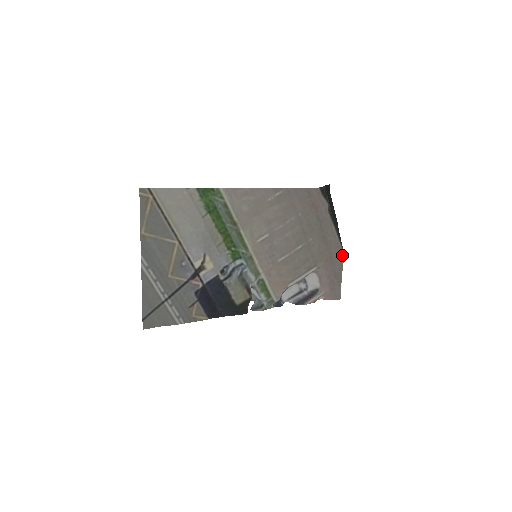
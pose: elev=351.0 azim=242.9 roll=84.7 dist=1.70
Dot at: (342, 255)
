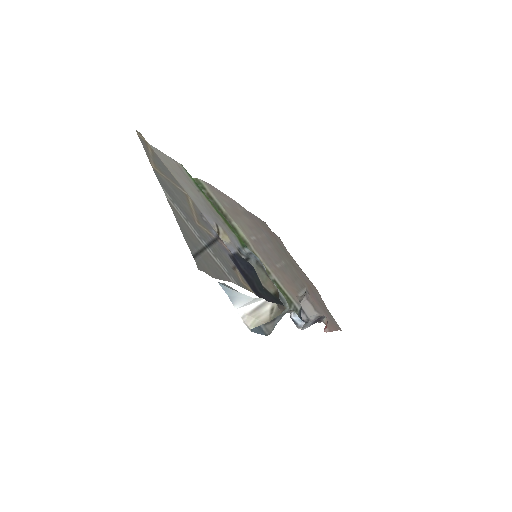
Dot at: (315, 288)
